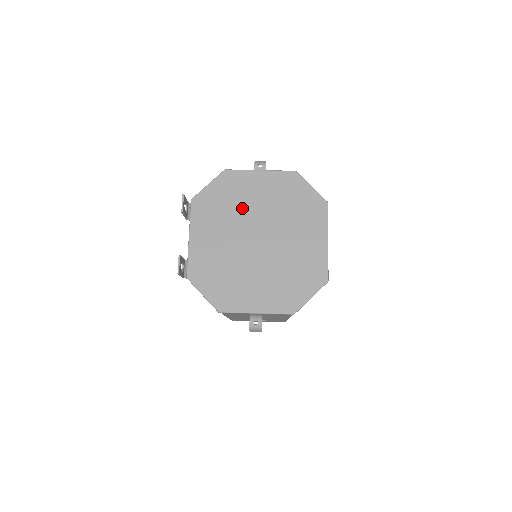
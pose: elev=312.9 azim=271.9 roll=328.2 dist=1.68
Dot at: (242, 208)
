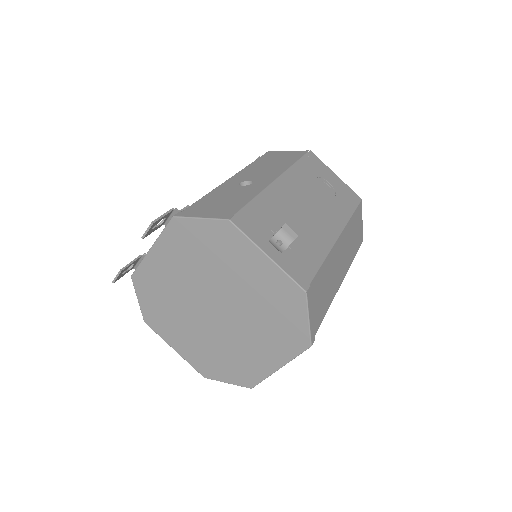
Dot at: (219, 272)
